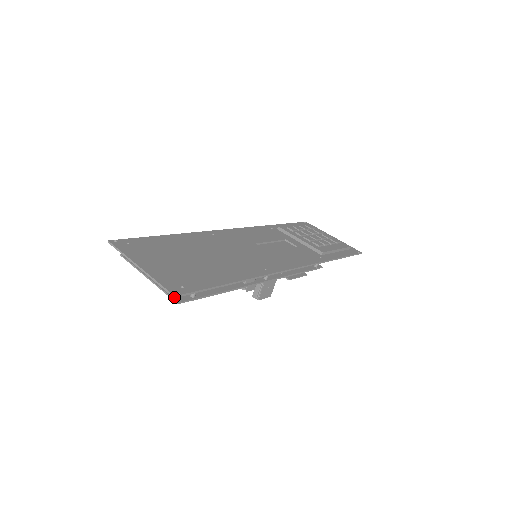
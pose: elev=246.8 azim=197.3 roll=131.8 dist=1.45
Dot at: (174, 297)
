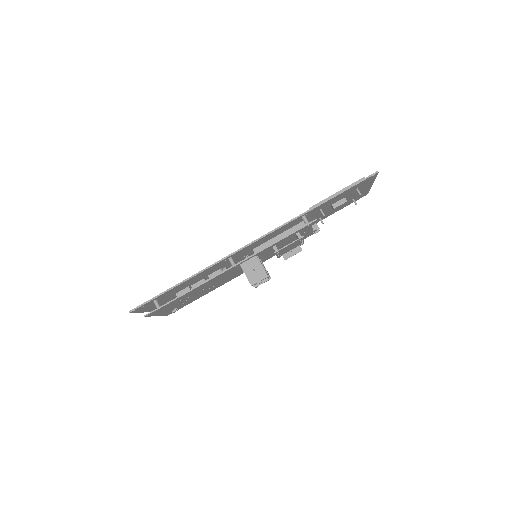
Dot at: (129, 312)
